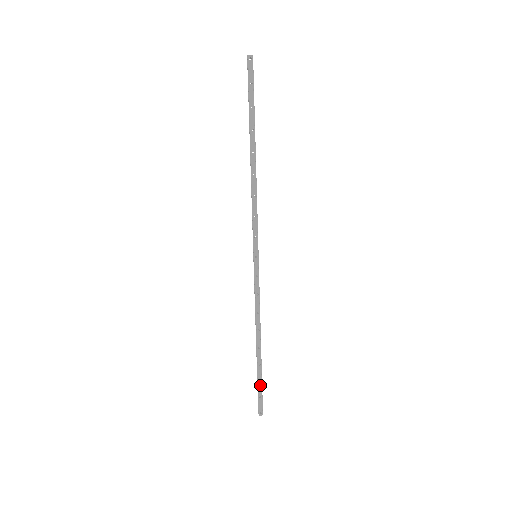
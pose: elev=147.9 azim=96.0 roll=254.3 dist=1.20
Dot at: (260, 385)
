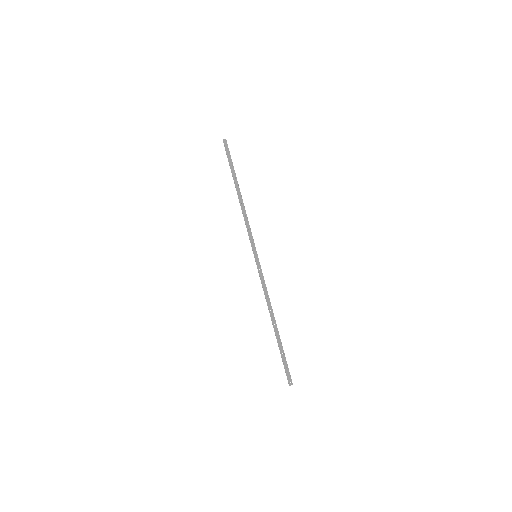
Dot at: (284, 357)
